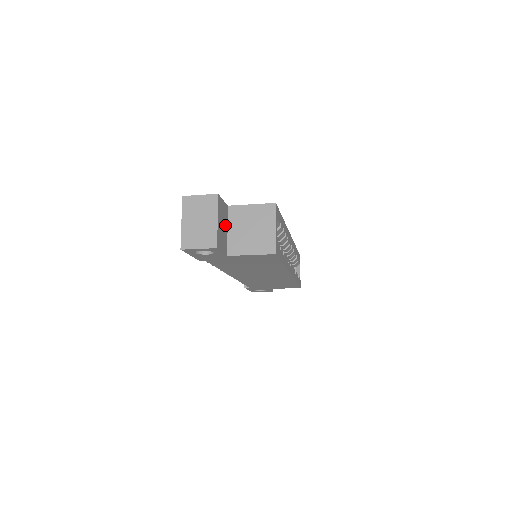
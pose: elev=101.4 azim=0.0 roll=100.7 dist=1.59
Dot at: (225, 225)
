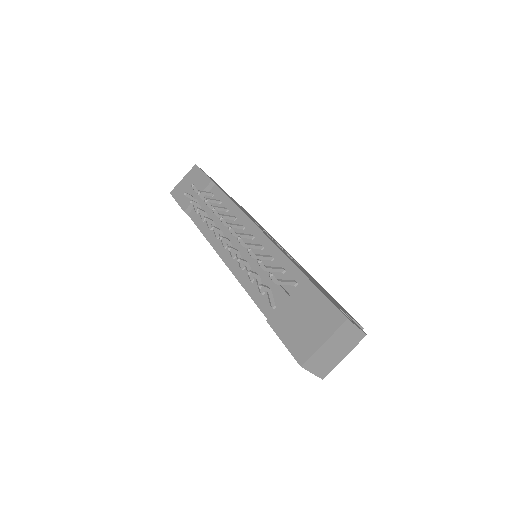
Dot at: occluded
